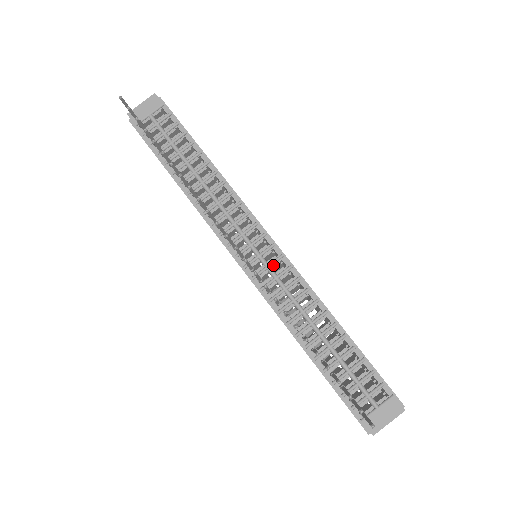
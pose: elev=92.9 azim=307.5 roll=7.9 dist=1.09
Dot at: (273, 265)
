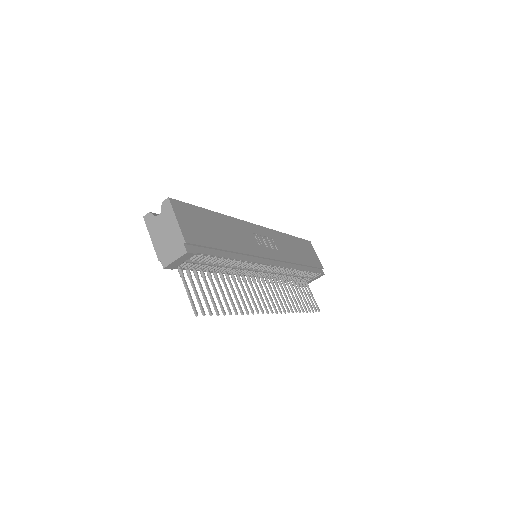
Dot at: (274, 271)
